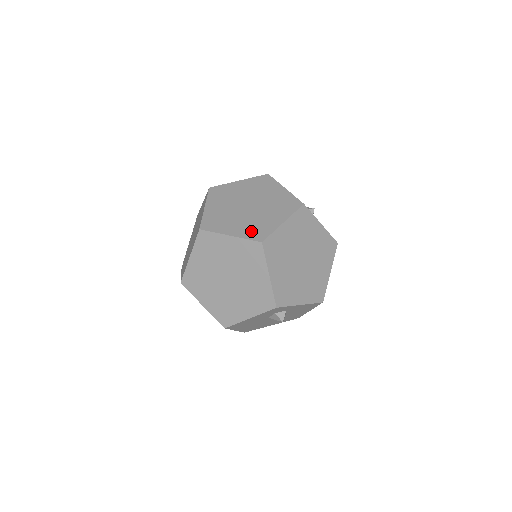
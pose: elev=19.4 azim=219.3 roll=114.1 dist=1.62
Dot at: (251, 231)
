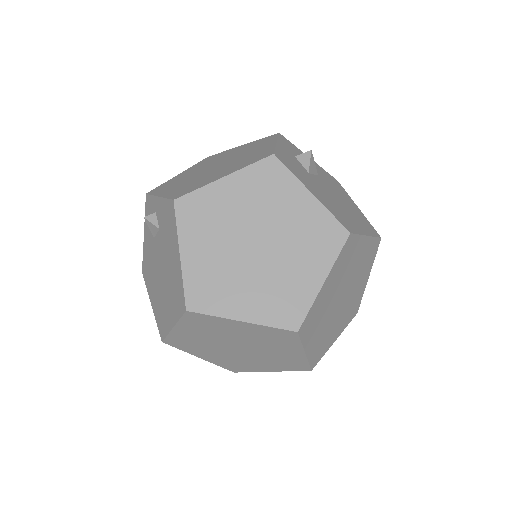
Dot at: (318, 350)
